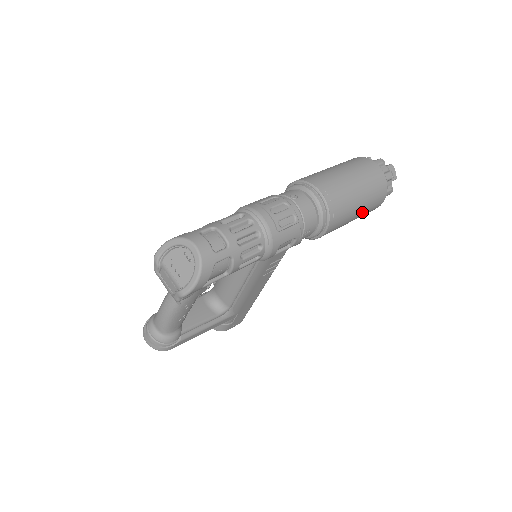
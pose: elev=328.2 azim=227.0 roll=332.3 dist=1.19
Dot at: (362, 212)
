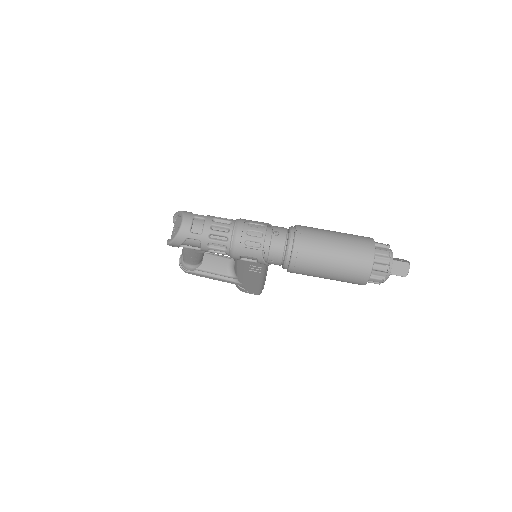
Dot at: (335, 278)
